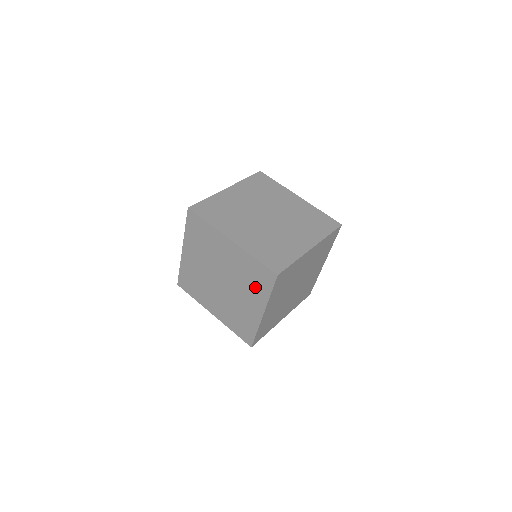
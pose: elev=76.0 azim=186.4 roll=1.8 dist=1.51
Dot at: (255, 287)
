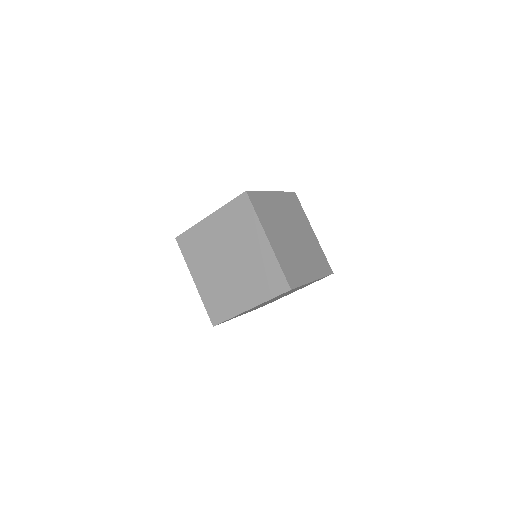
Dot at: occluded
